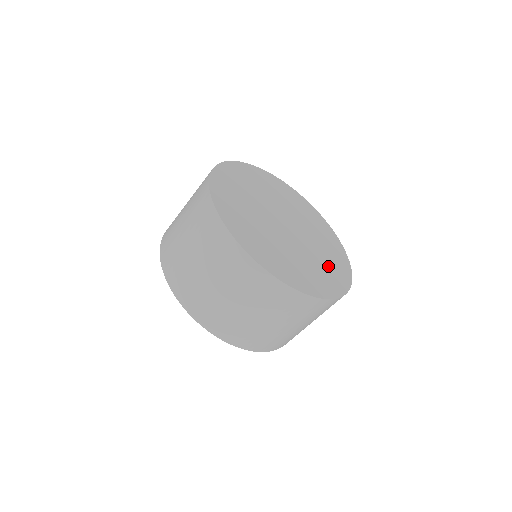
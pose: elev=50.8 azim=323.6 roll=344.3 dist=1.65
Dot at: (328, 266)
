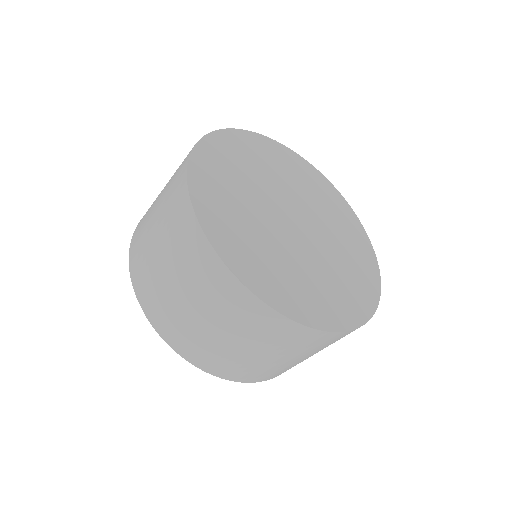
Dot at: (347, 236)
